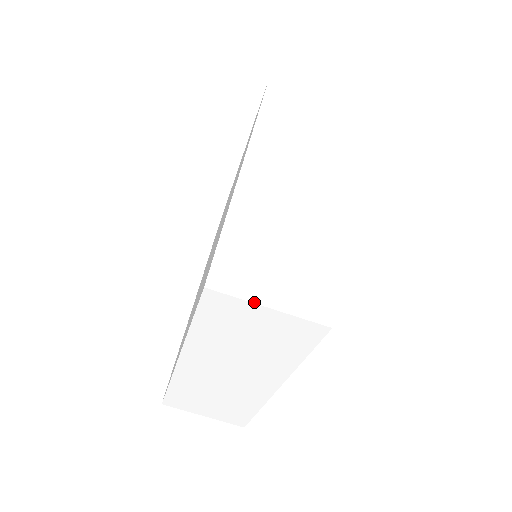
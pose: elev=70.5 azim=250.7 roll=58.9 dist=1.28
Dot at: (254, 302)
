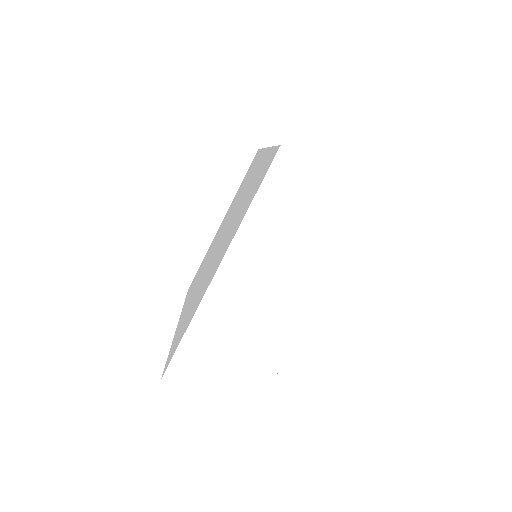
Dot at: (318, 165)
